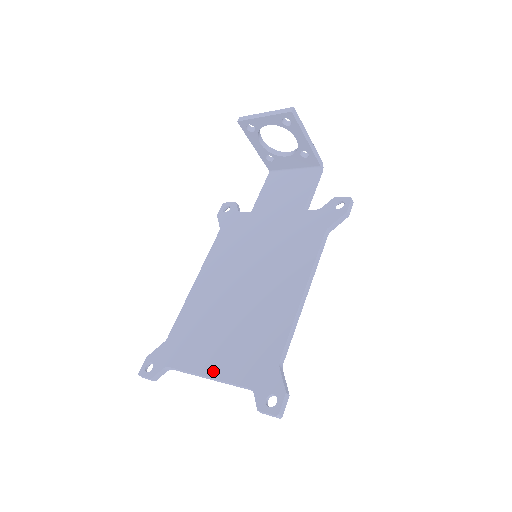
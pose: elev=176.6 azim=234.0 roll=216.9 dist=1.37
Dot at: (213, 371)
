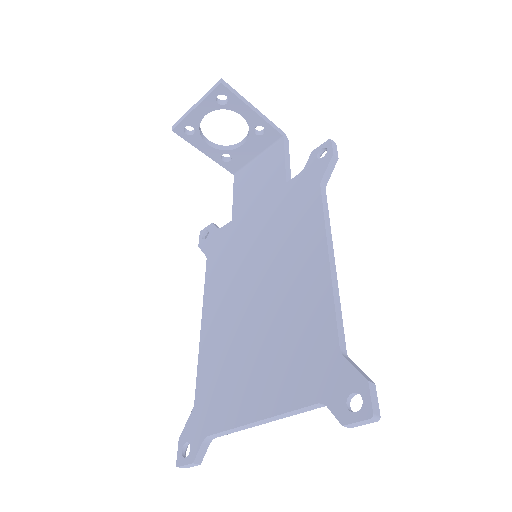
Dot at: (263, 409)
